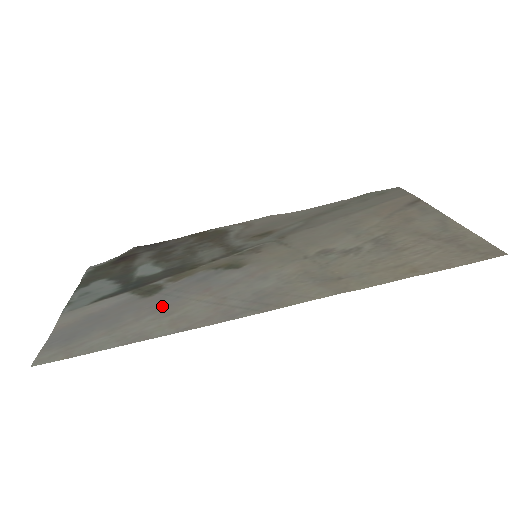
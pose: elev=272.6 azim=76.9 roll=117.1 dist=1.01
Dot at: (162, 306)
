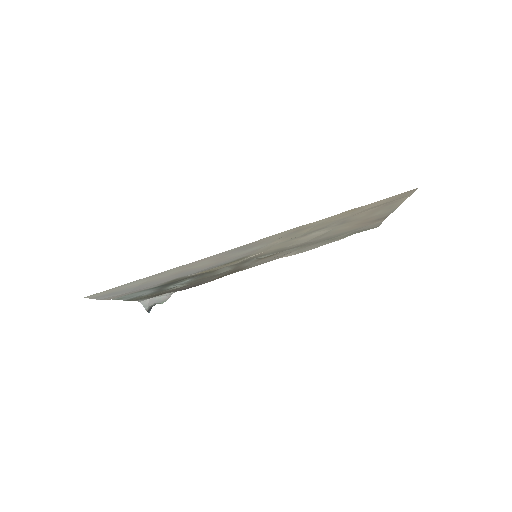
Dot at: (180, 273)
